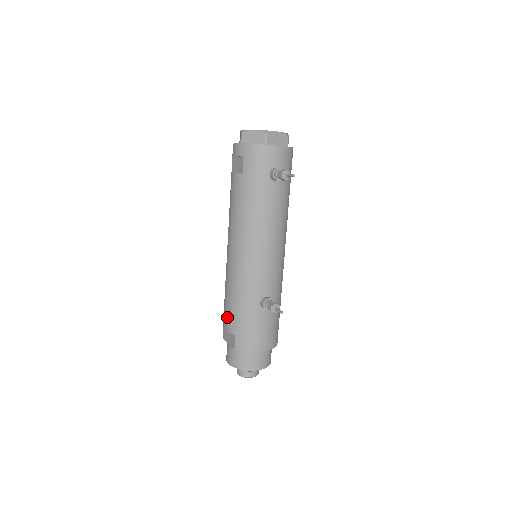
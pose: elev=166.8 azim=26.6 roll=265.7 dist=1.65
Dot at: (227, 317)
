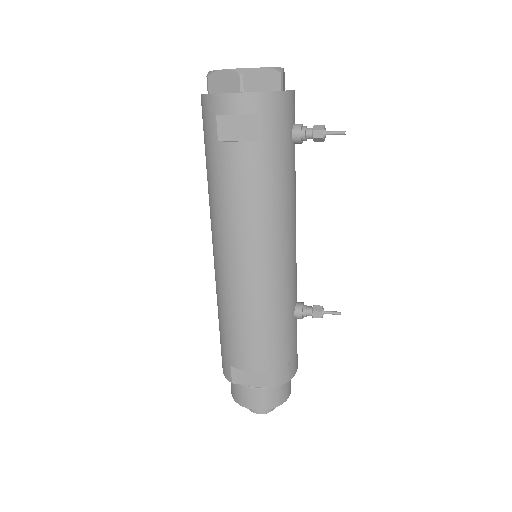
Dot at: (253, 354)
